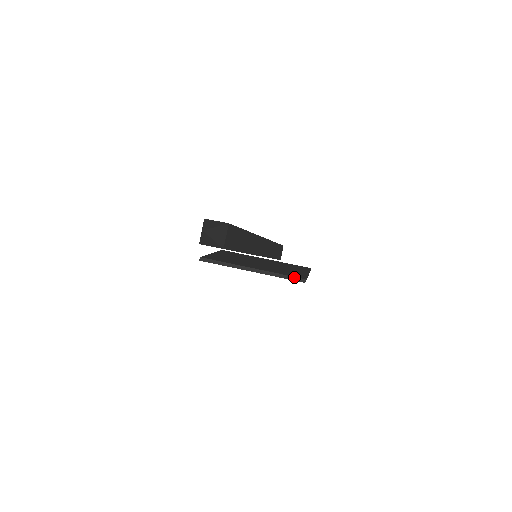
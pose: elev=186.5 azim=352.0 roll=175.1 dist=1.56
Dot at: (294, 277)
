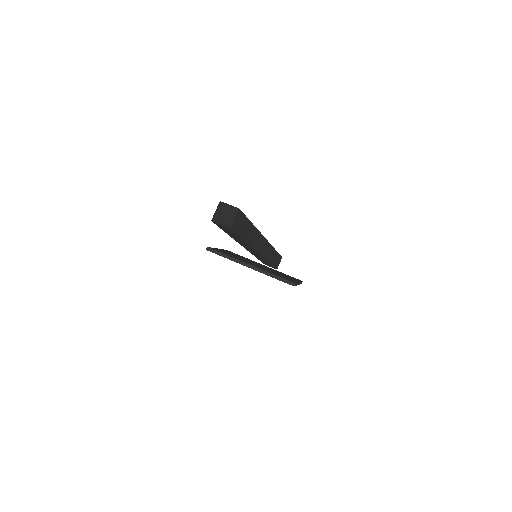
Dot at: (285, 280)
